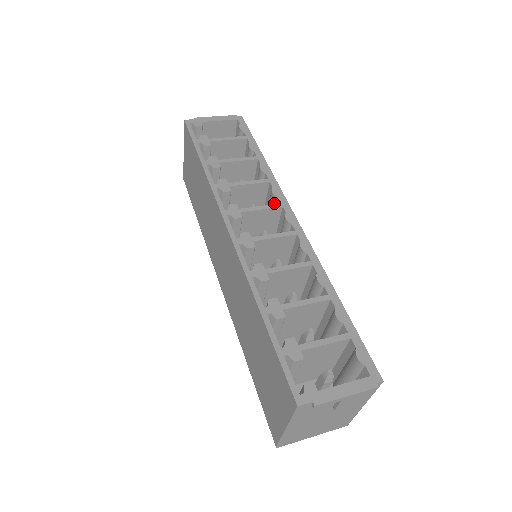
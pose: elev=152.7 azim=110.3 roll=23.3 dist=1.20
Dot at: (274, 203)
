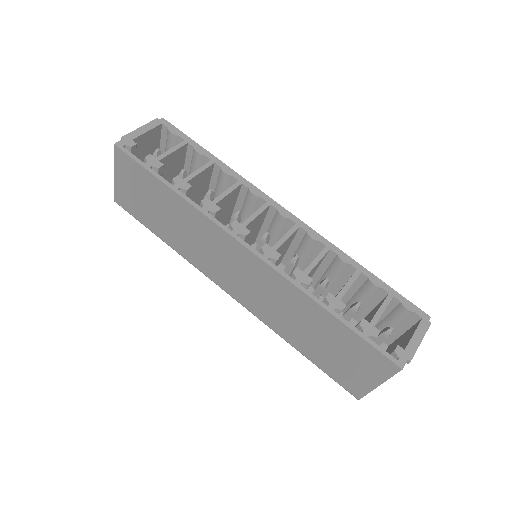
Dot at: (255, 202)
